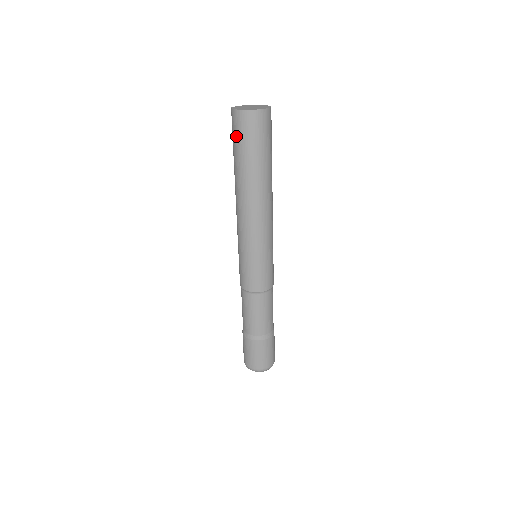
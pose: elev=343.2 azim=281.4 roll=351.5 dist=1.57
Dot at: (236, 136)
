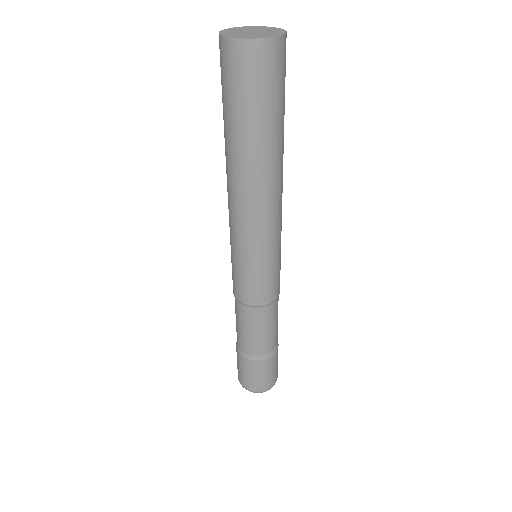
Dot at: (233, 85)
